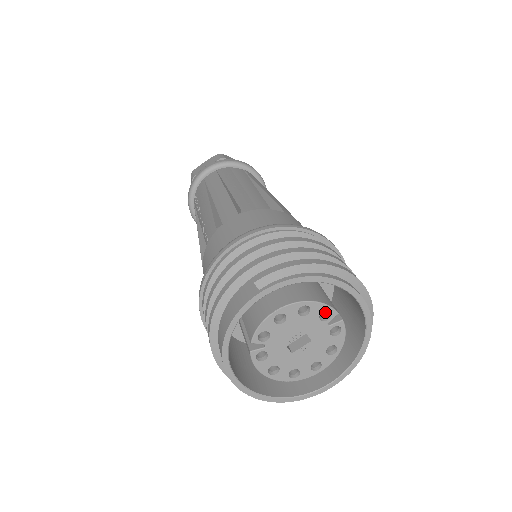
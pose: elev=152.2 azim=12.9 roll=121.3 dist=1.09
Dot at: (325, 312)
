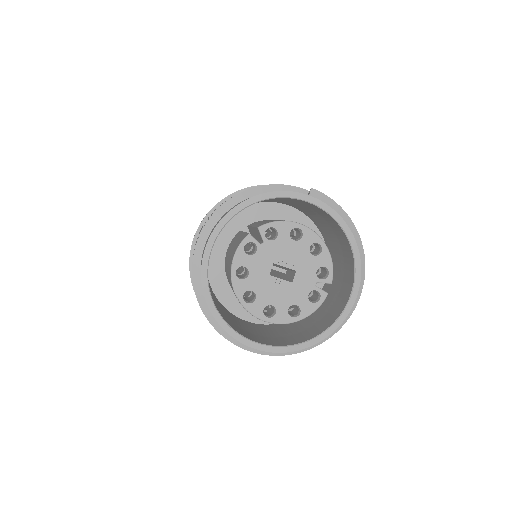
Dot at: (320, 276)
